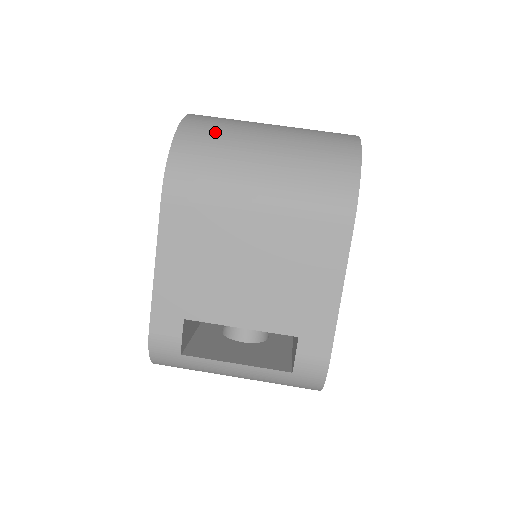
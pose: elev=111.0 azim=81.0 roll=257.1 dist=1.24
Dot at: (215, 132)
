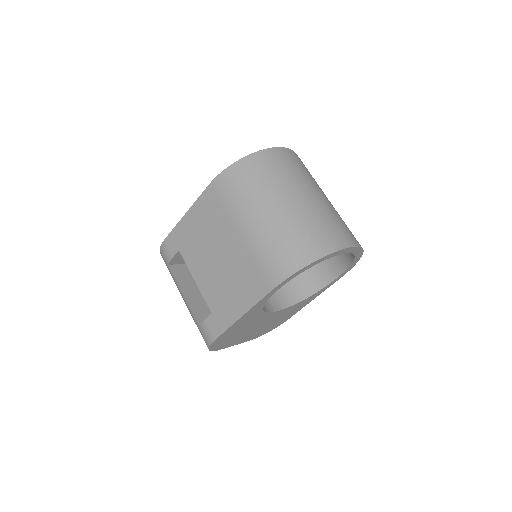
Dot at: (268, 172)
